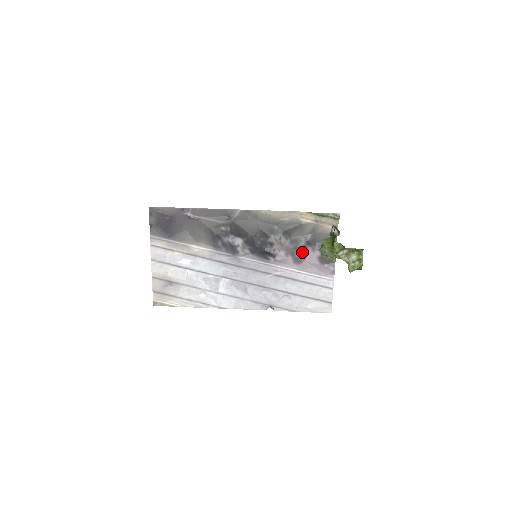
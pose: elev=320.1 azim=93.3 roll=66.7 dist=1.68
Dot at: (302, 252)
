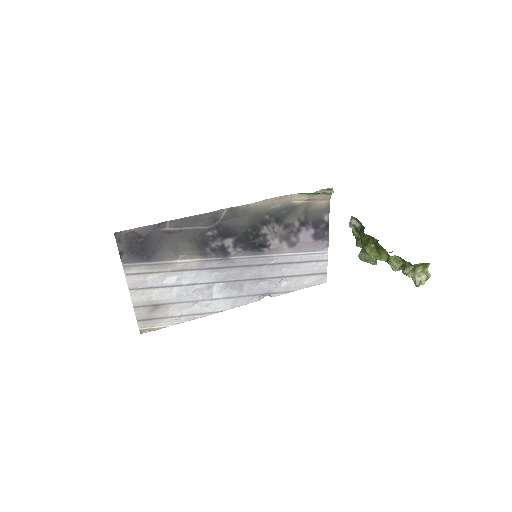
Dot at: (296, 234)
